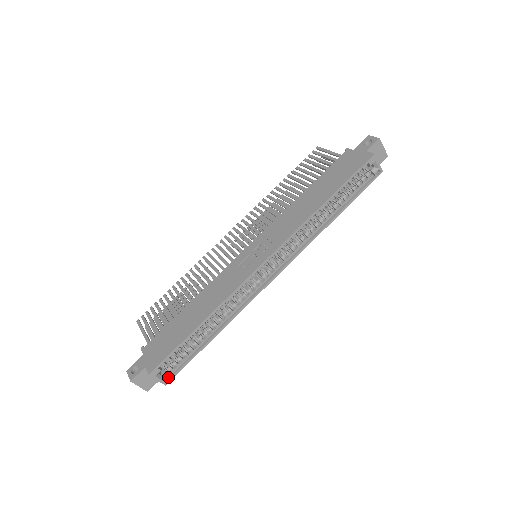
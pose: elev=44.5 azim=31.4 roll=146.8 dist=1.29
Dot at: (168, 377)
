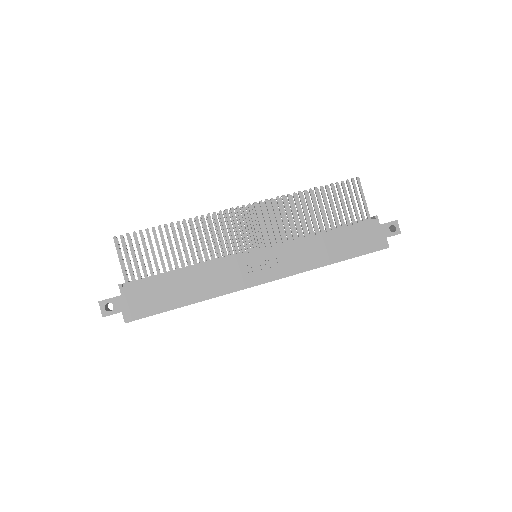
Dot at: occluded
